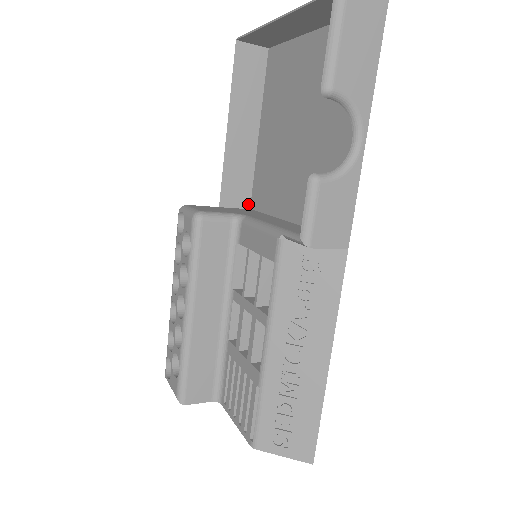
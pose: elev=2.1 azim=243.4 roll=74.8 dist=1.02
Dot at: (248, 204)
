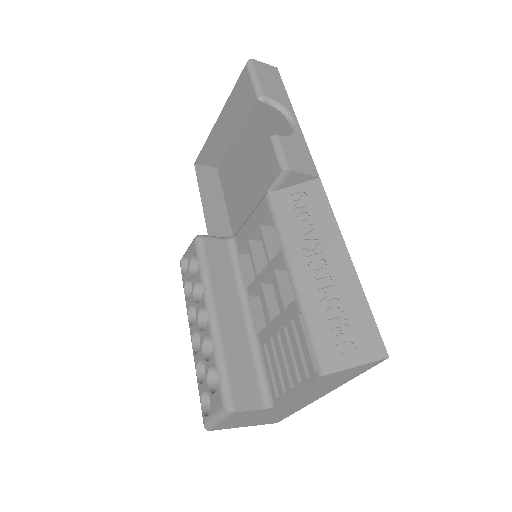
Dot at: occluded
